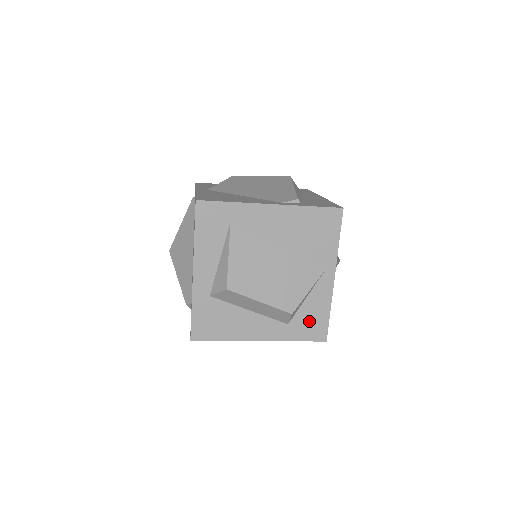
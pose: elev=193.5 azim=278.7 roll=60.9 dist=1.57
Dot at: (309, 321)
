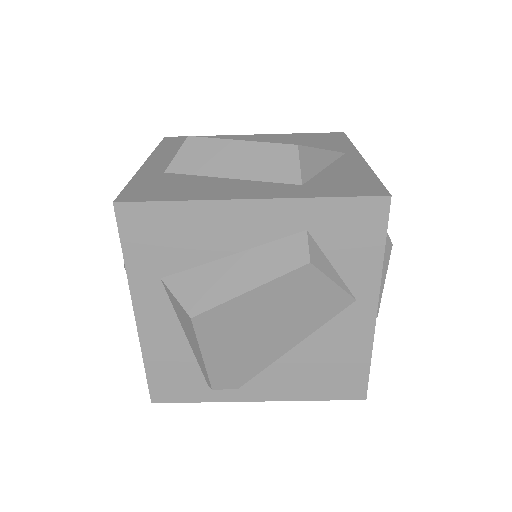
Dot at: (341, 182)
